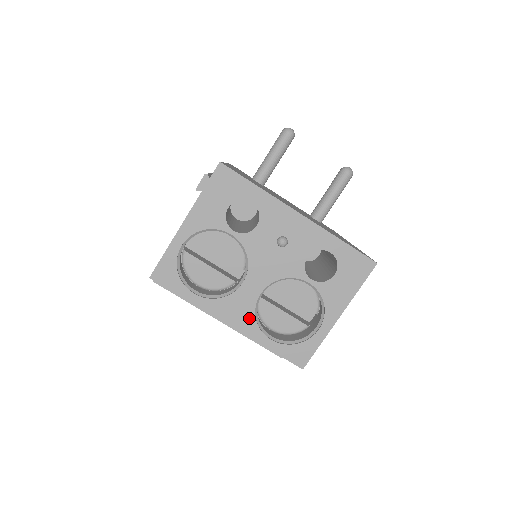
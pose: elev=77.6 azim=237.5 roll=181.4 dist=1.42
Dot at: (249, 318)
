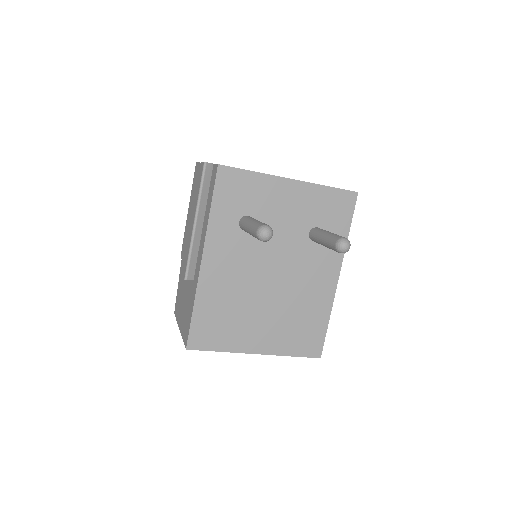
Dot at: occluded
